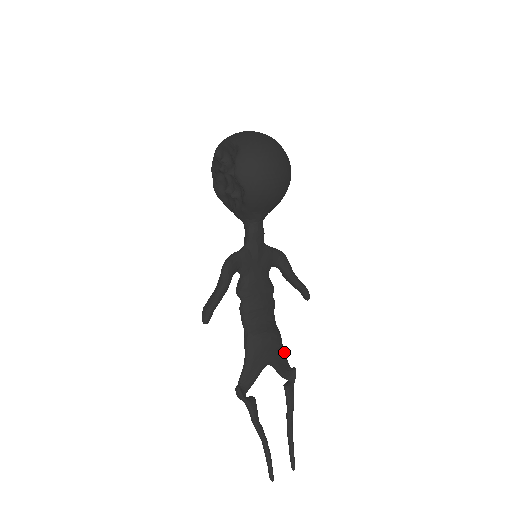
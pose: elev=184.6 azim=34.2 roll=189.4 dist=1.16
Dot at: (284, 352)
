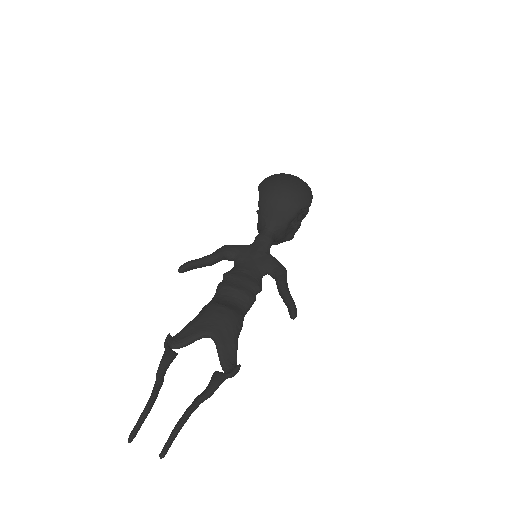
Dot at: (236, 340)
